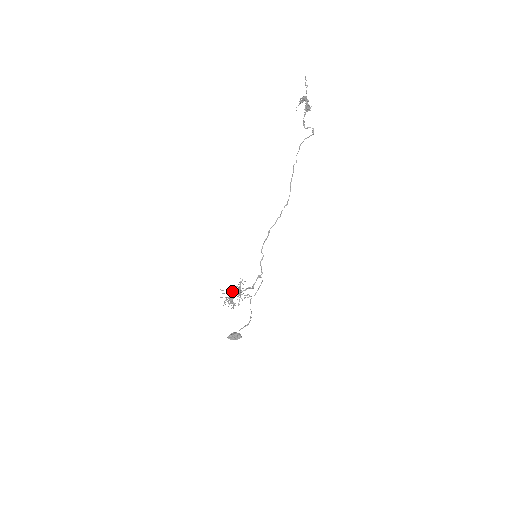
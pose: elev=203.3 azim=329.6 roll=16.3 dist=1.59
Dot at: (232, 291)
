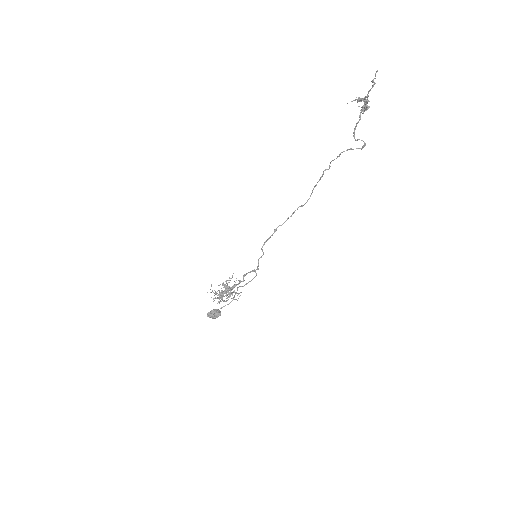
Dot at: (226, 295)
